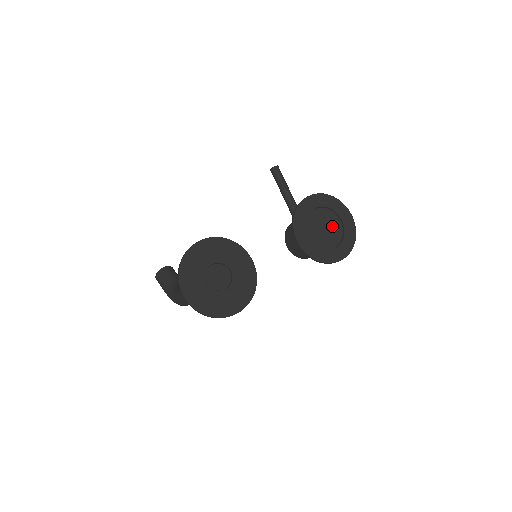
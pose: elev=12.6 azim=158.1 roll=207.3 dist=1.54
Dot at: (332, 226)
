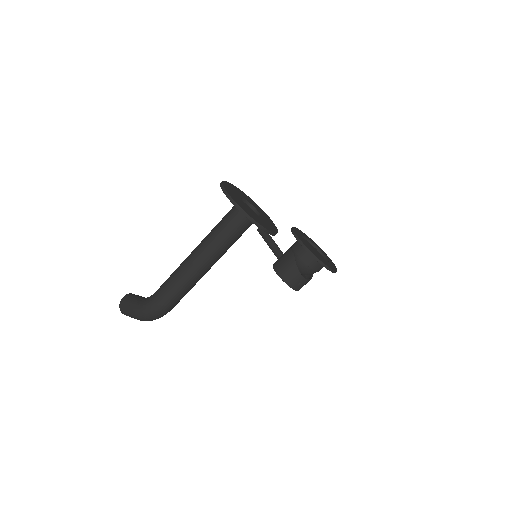
Dot at: (318, 254)
